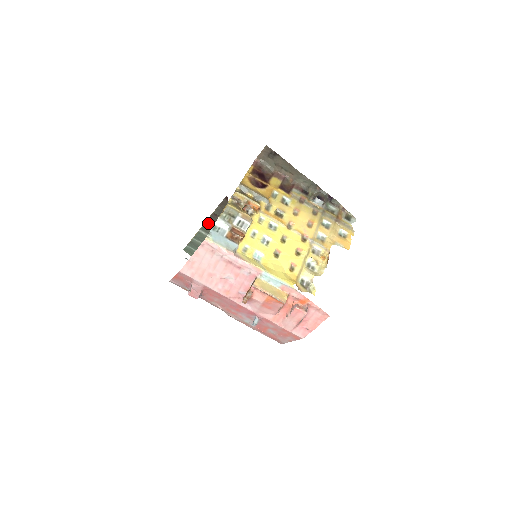
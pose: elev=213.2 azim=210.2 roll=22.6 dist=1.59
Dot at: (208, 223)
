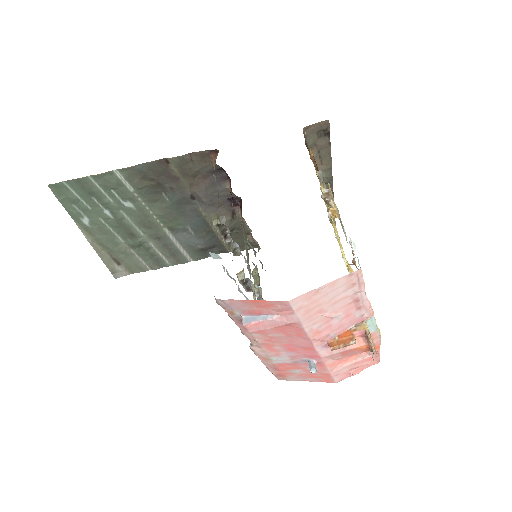
Dot at: (142, 167)
